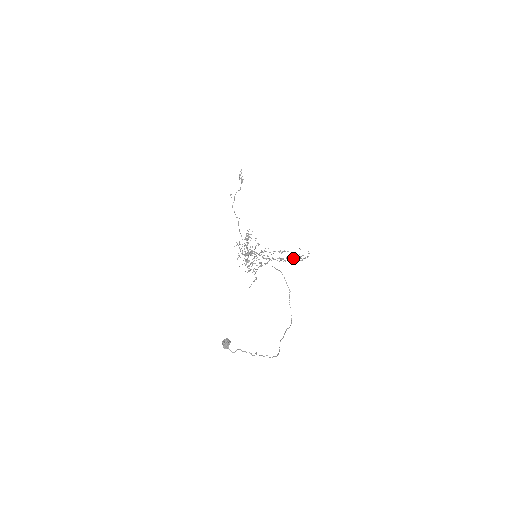
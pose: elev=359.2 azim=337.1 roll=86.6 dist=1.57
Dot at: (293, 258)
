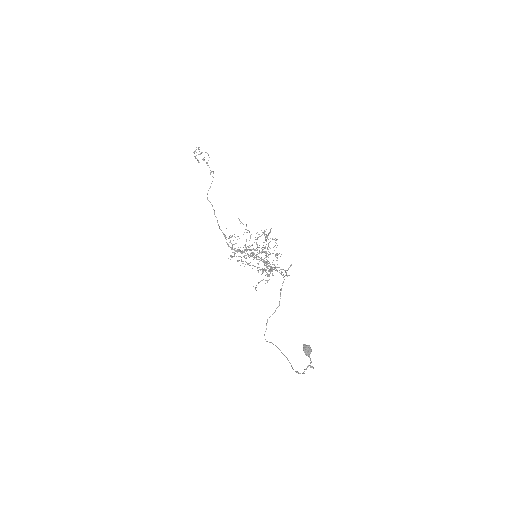
Dot at: occluded
